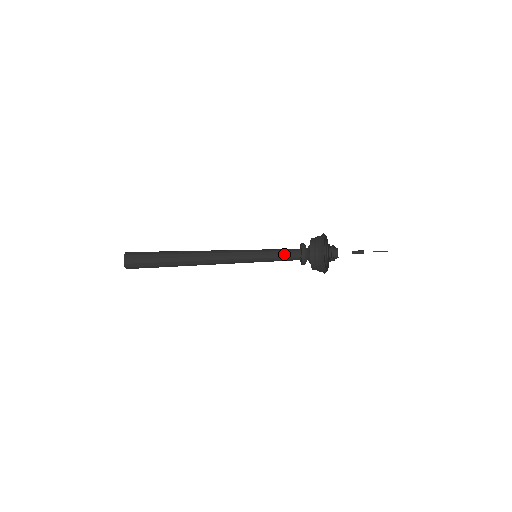
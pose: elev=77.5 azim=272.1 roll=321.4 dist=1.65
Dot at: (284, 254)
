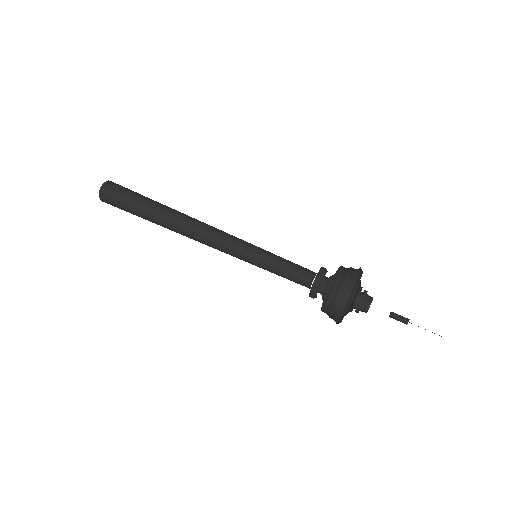
Dot at: (296, 264)
